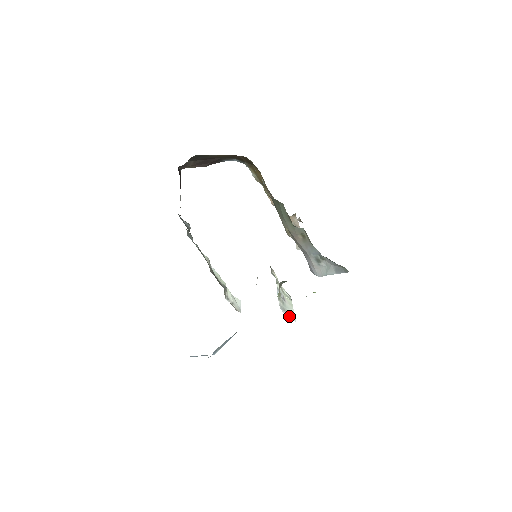
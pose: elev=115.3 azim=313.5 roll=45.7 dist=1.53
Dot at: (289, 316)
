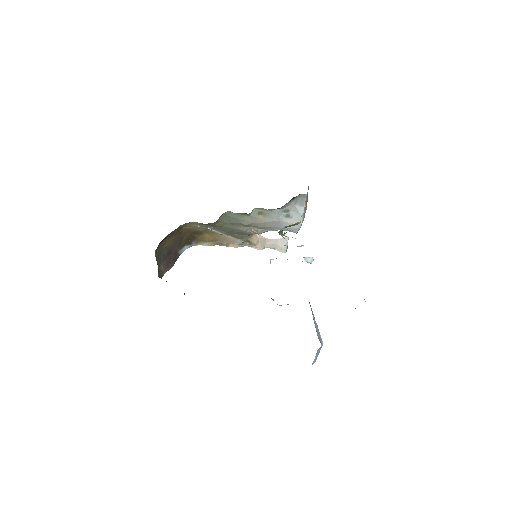
Dot at: occluded
